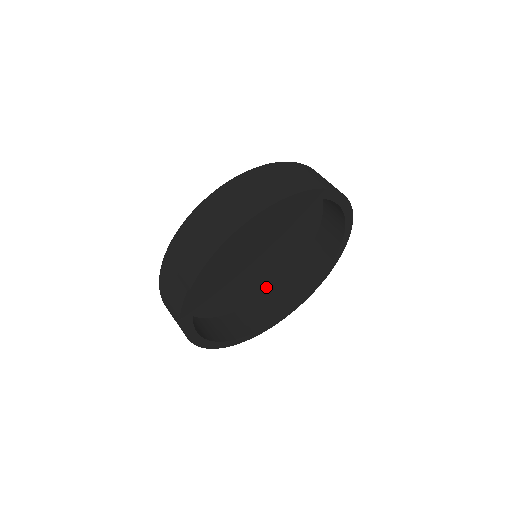
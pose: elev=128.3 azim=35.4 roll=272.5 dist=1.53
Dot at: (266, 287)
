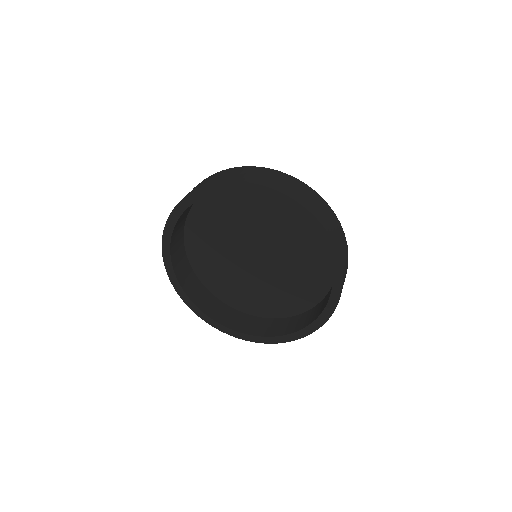
Dot at: (220, 289)
